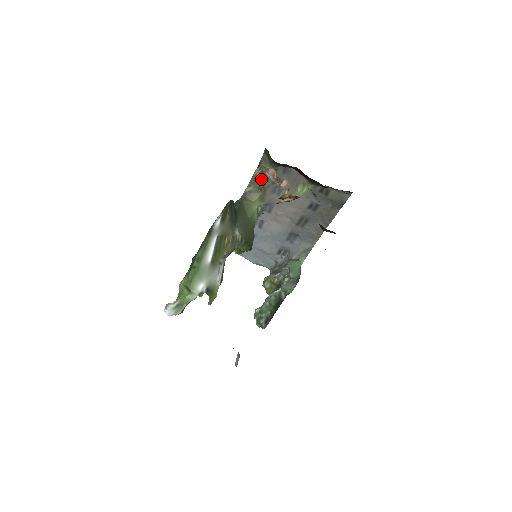
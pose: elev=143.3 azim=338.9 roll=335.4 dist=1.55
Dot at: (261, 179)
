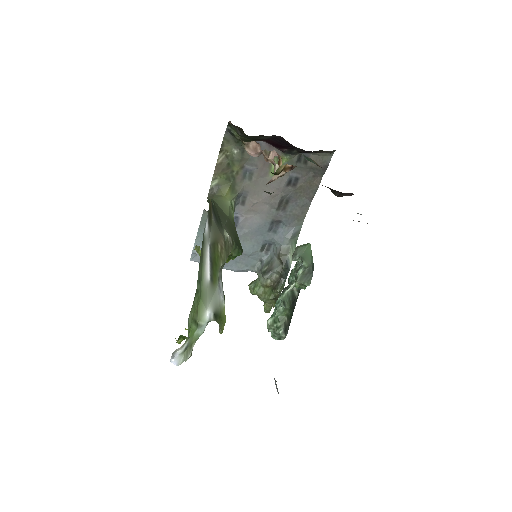
Dot at: (227, 166)
